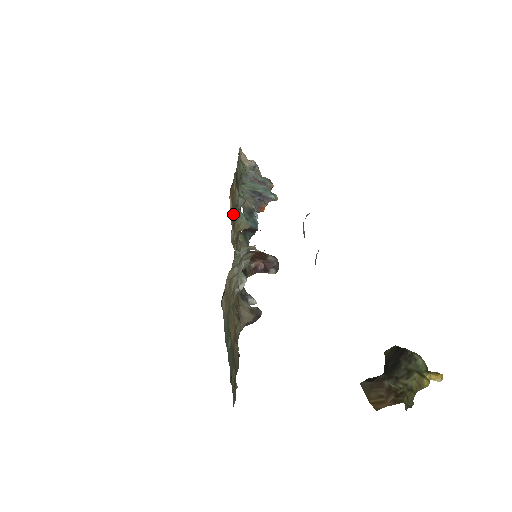
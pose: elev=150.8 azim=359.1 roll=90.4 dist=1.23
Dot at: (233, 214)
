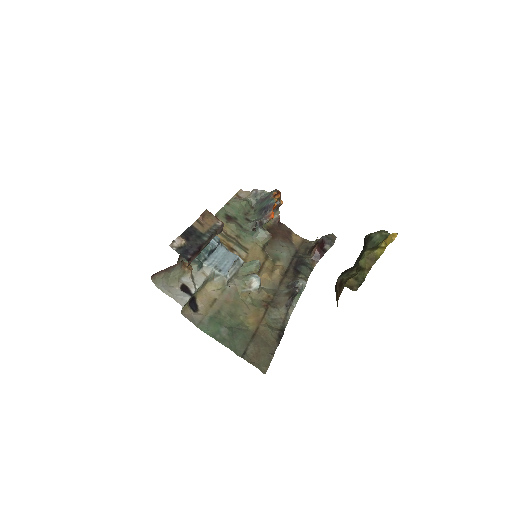
Dot at: (226, 243)
